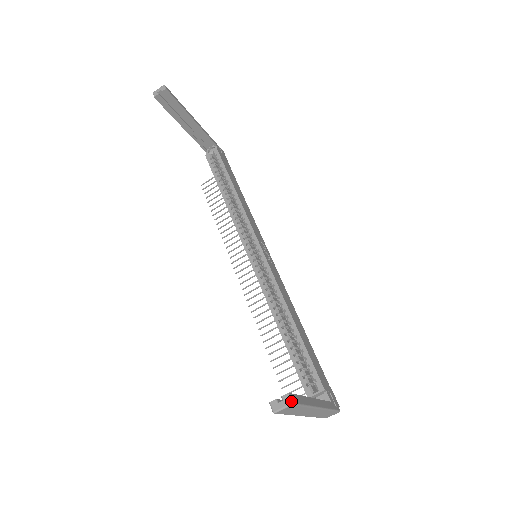
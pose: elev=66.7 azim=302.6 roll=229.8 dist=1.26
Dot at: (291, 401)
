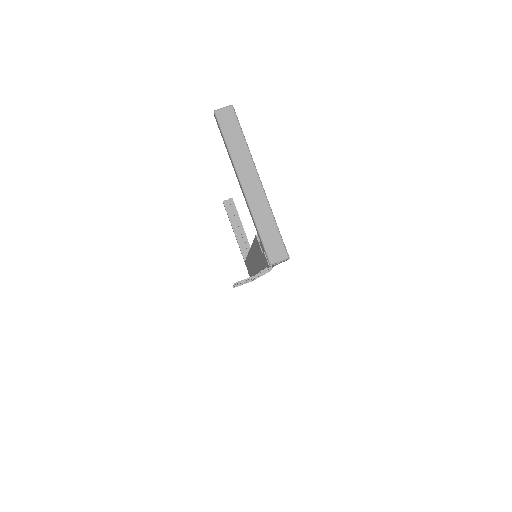
Dot at: (232, 105)
